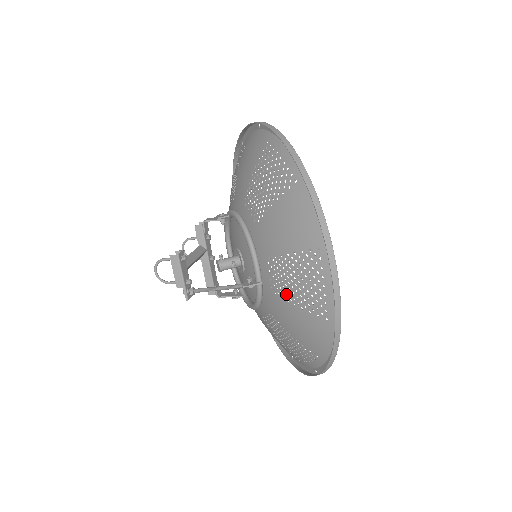
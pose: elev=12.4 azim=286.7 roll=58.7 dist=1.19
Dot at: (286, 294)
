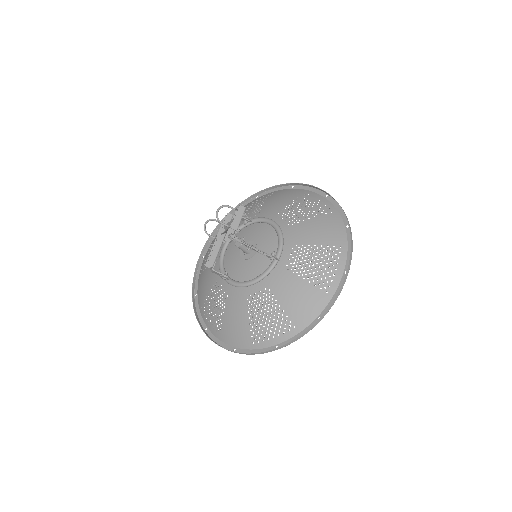
Dot at: (300, 270)
